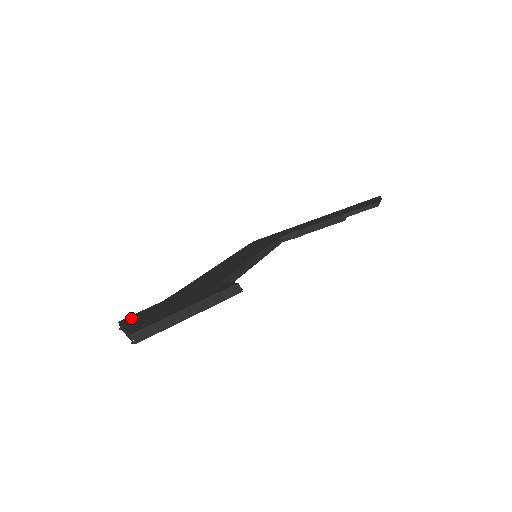
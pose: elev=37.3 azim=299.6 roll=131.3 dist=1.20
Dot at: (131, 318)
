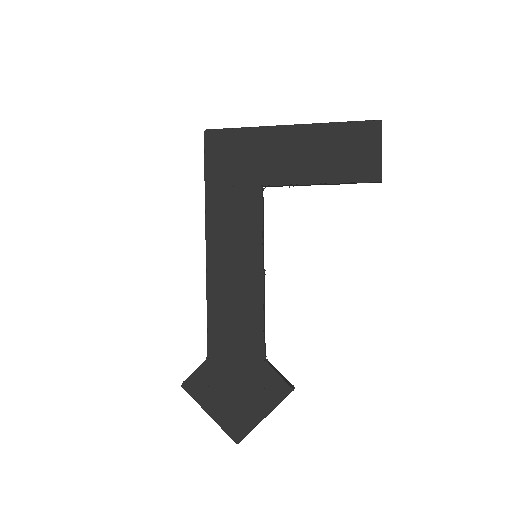
Dot at: (198, 391)
